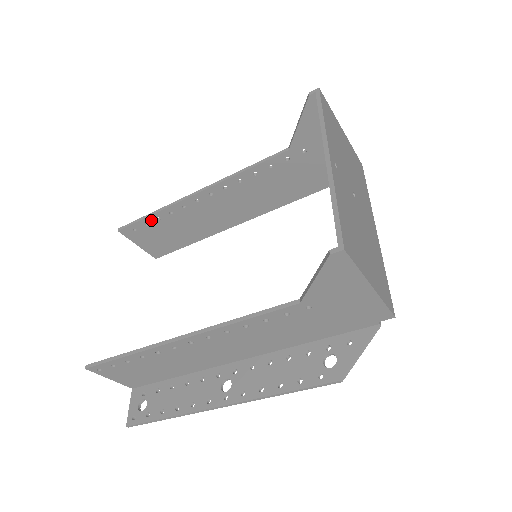
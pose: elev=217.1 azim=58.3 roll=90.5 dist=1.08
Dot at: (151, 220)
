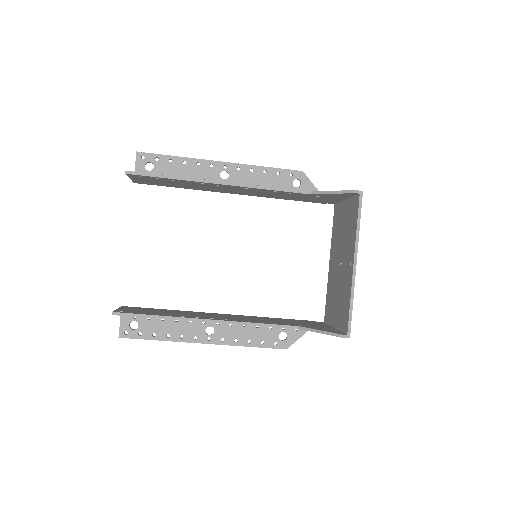
Dot at: (165, 179)
